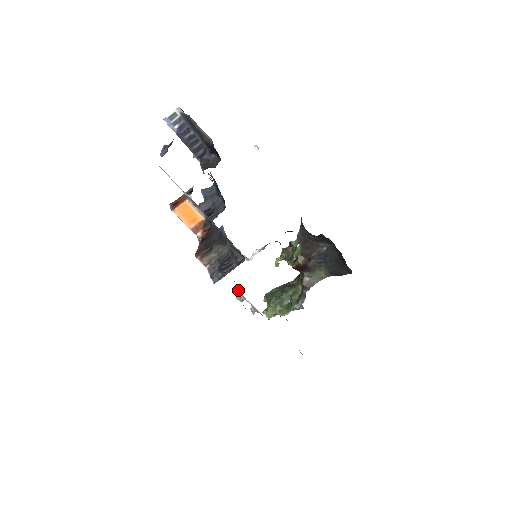
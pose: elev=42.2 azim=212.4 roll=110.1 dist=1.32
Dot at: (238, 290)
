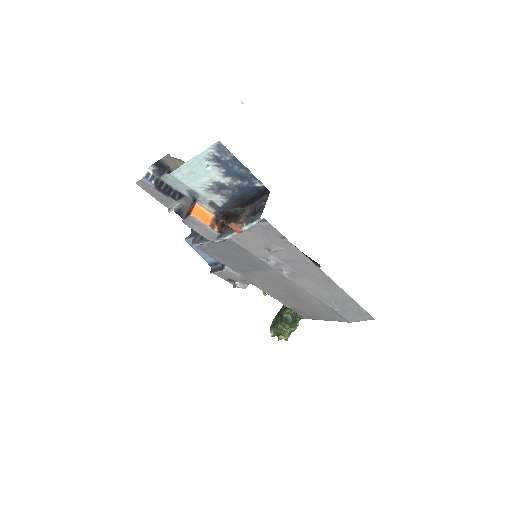
Dot at: (267, 258)
